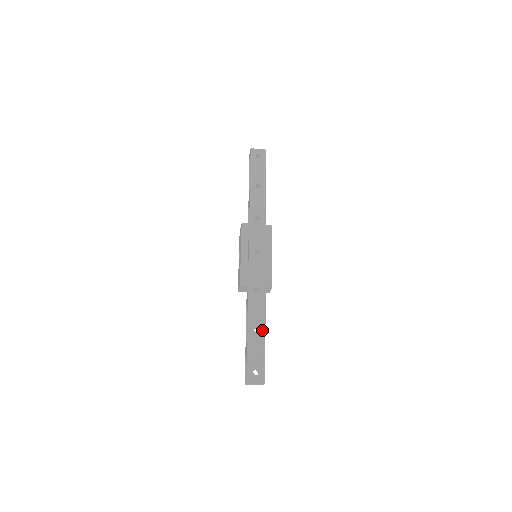
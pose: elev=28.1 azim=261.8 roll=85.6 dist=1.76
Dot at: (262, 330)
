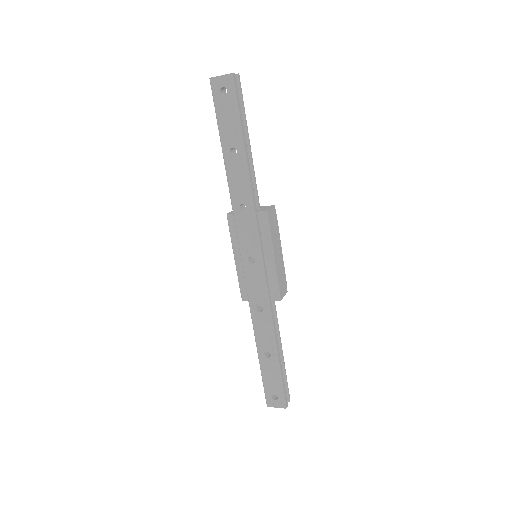
Dot at: (274, 356)
